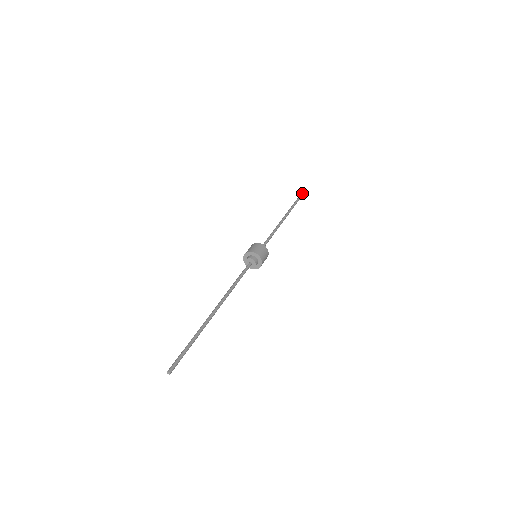
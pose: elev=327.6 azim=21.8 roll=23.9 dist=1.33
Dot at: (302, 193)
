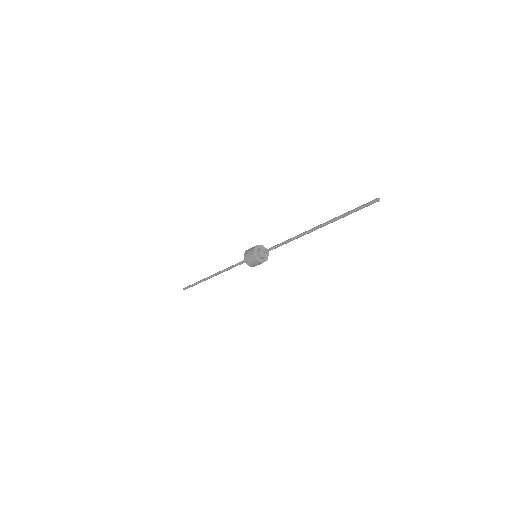
Dot at: (186, 287)
